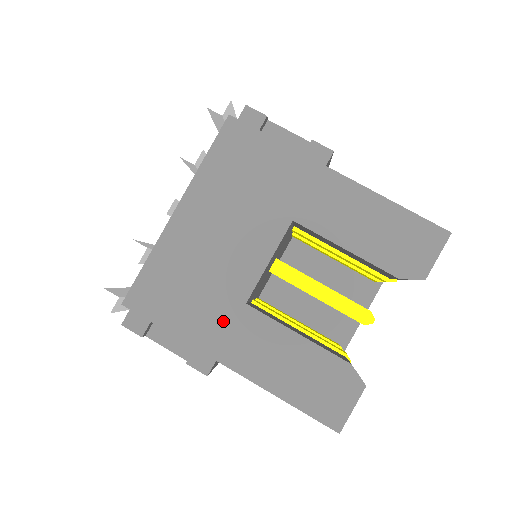
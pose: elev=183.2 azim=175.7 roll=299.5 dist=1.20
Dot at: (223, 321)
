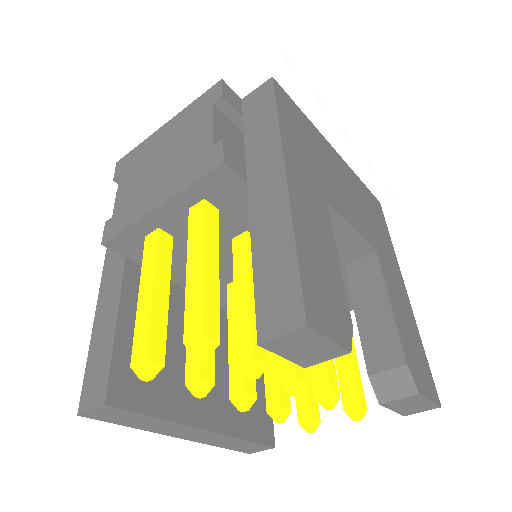
Dot at: (309, 176)
